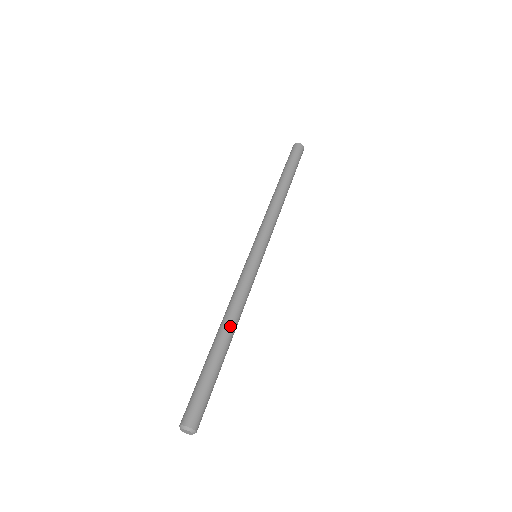
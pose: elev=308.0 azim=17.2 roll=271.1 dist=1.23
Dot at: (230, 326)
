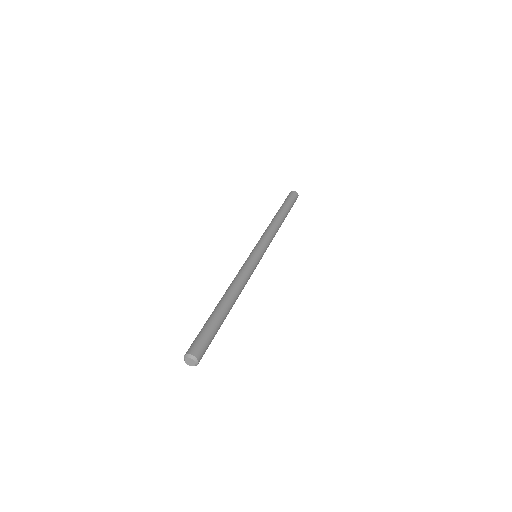
Dot at: (232, 294)
